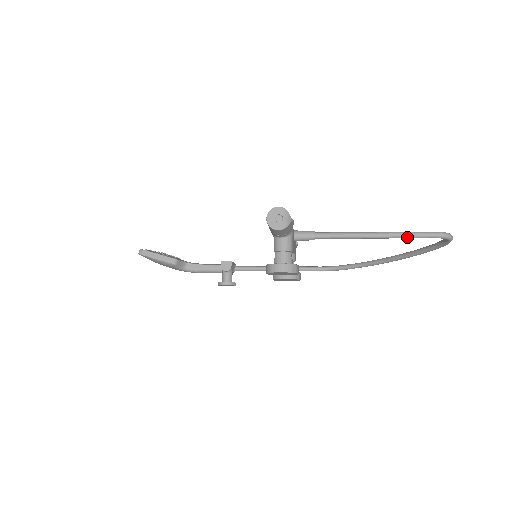
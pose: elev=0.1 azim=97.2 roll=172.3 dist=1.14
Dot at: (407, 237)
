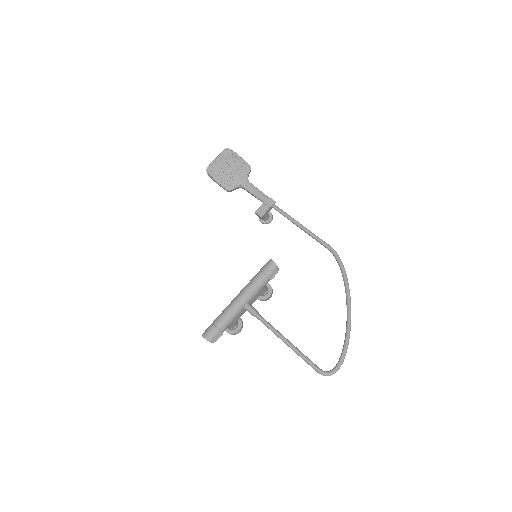
Dot at: (302, 358)
